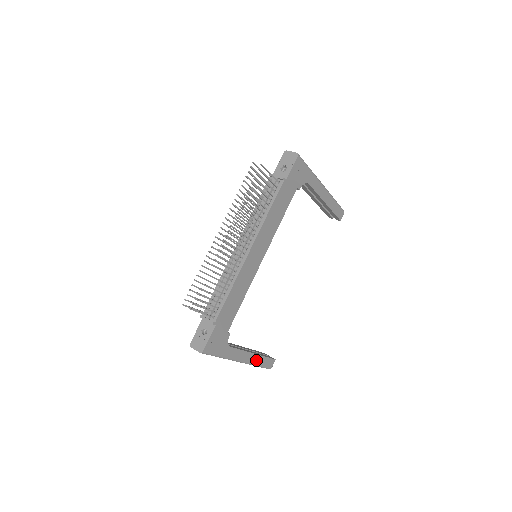
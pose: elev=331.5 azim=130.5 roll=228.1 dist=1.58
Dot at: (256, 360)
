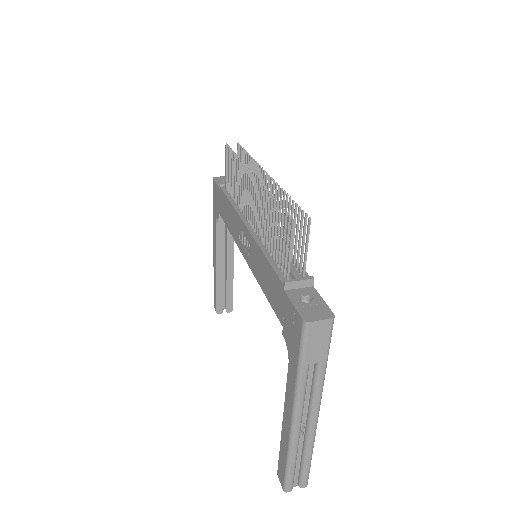
Dot at: occluded
